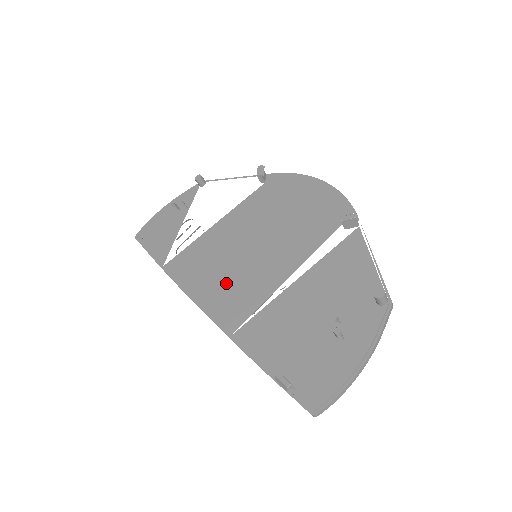
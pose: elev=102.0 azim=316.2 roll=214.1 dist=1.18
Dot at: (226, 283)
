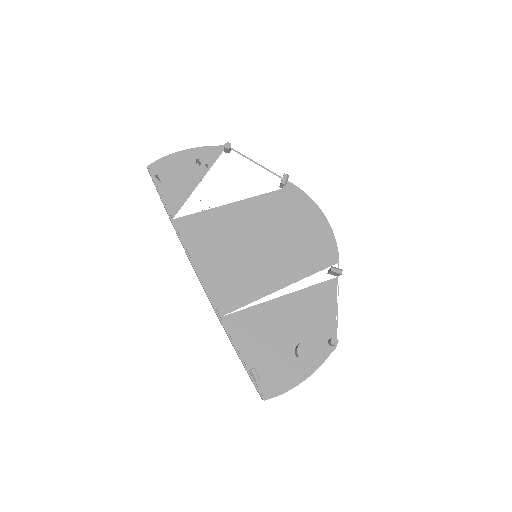
Dot at: (227, 269)
